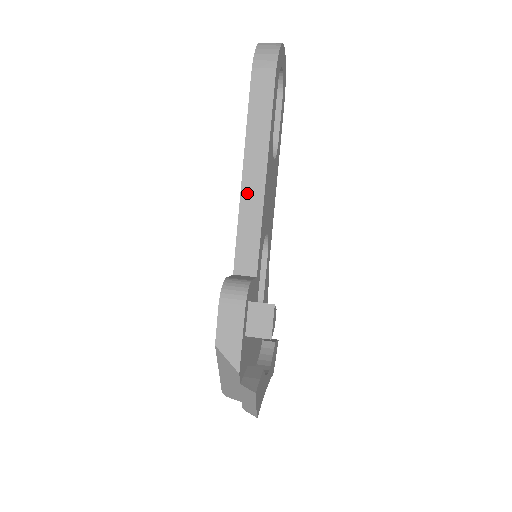
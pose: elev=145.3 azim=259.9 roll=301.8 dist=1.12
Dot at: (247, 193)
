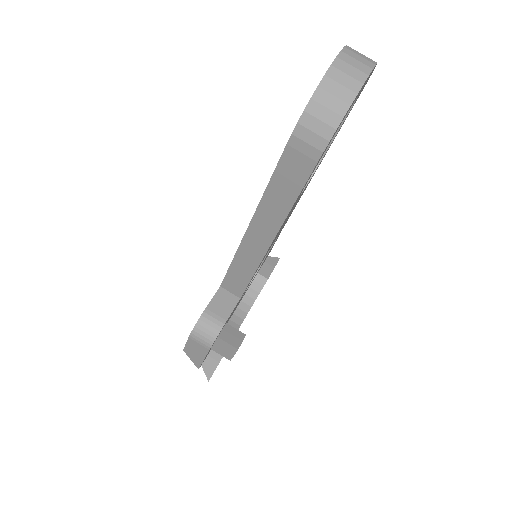
Dot at: (248, 244)
